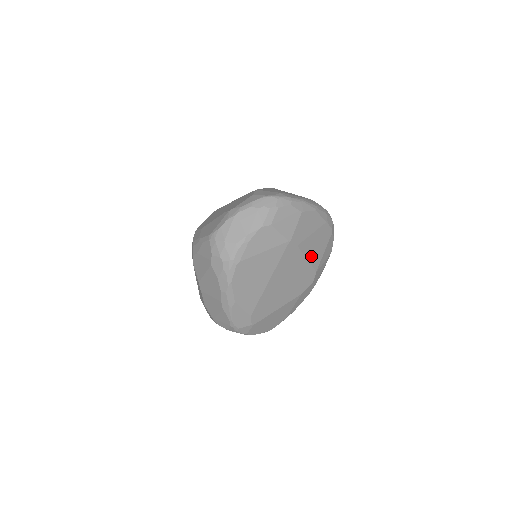
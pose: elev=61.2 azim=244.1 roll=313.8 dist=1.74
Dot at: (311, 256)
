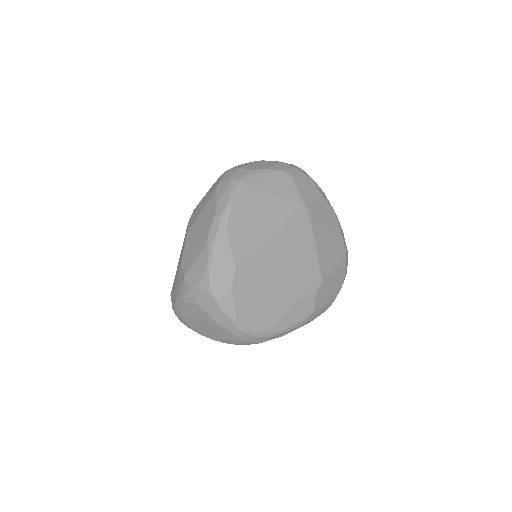
Dot at: (321, 253)
